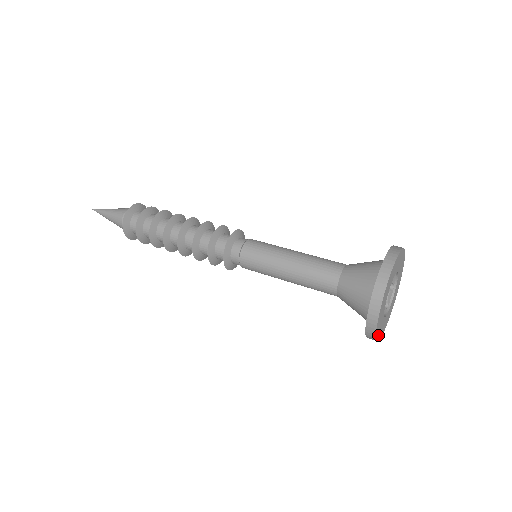
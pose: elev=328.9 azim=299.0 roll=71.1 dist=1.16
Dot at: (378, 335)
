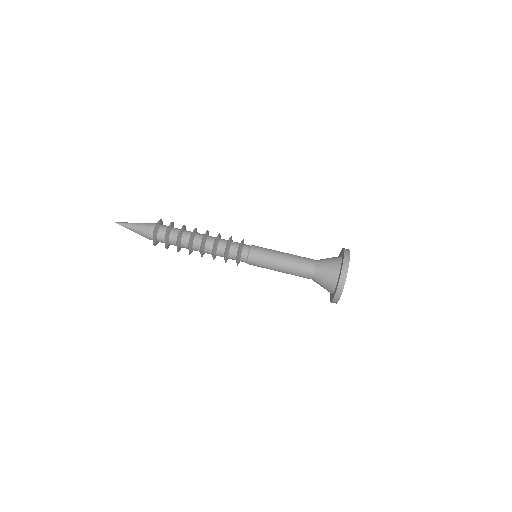
Dot at: occluded
